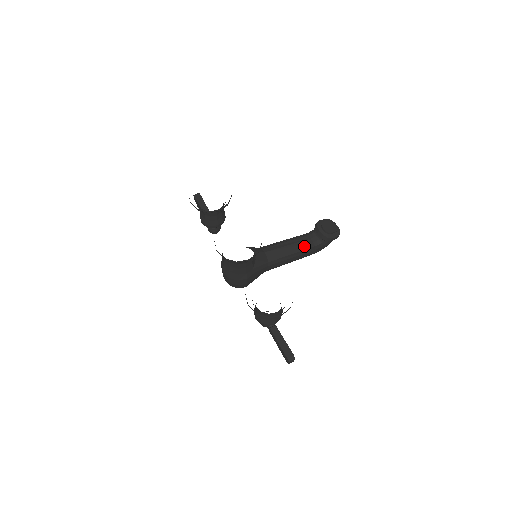
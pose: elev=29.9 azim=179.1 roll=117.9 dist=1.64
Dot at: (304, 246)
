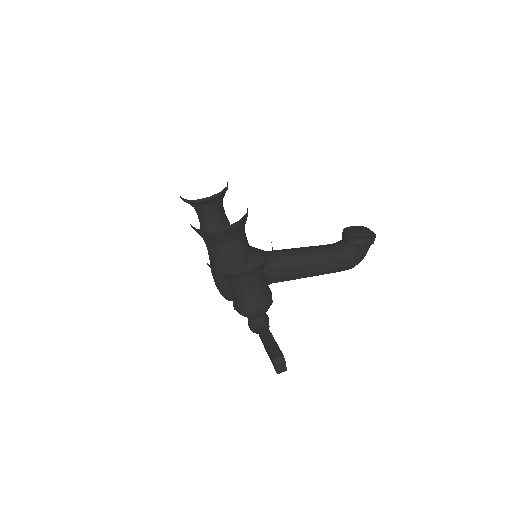
Dot at: (325, 252)
